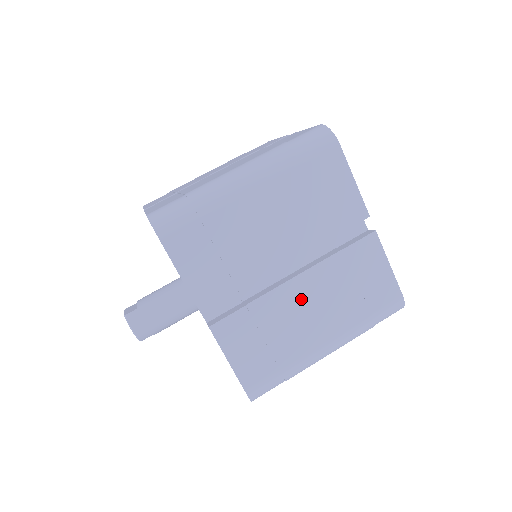
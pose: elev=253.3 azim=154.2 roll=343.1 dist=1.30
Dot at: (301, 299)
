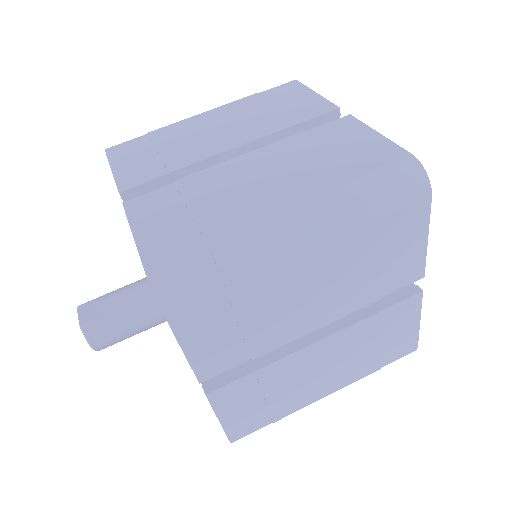
Dot at: (317, 360)
